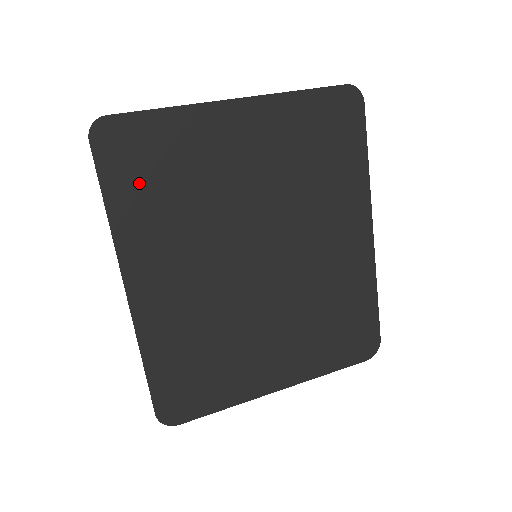
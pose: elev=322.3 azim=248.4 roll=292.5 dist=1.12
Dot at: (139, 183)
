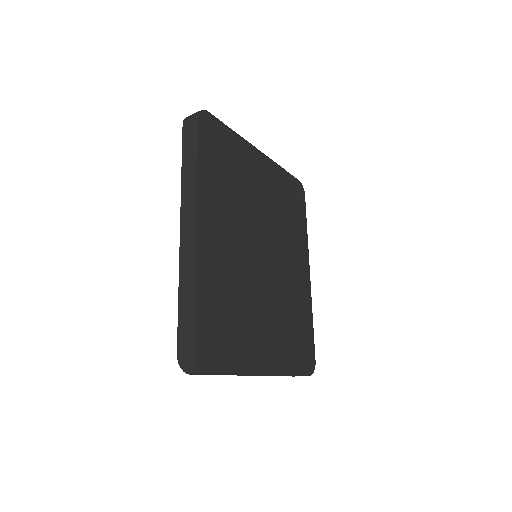
Dot at: (215, 160)
